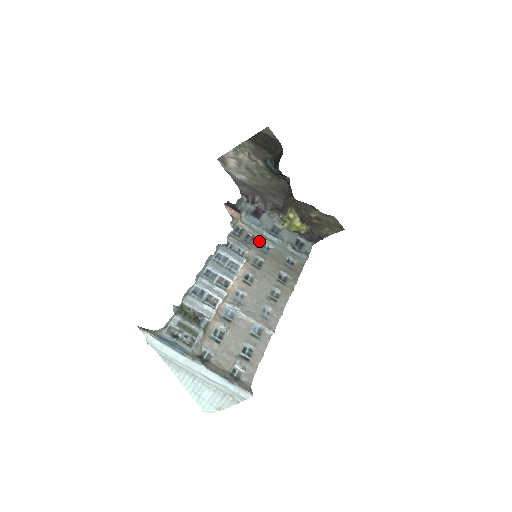
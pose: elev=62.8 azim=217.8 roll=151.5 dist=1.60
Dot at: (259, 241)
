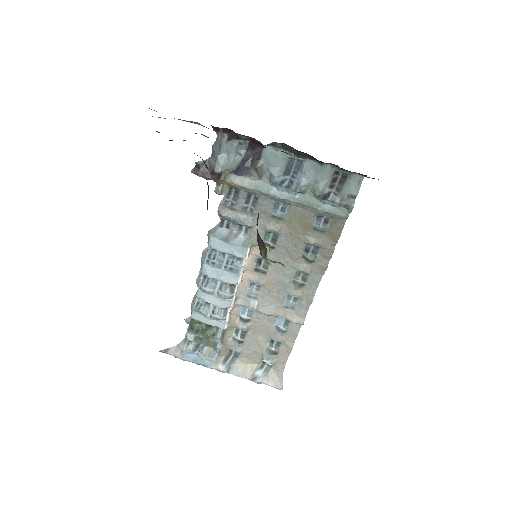
Dot at: (266, 202)
